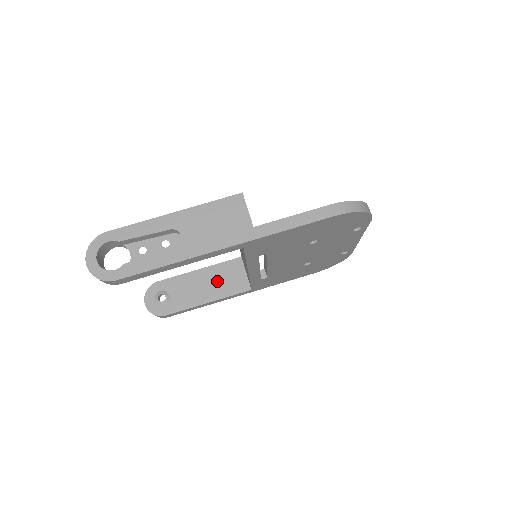
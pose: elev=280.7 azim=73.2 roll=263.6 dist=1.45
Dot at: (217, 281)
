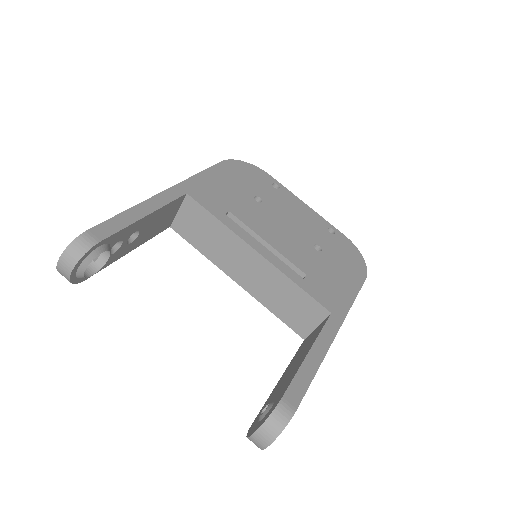
Dot at: (301, 352)
